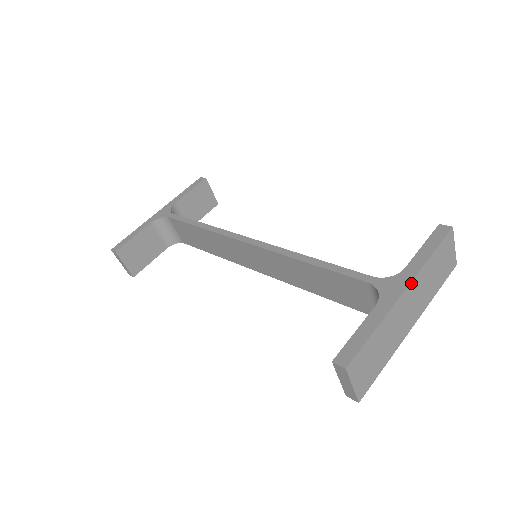
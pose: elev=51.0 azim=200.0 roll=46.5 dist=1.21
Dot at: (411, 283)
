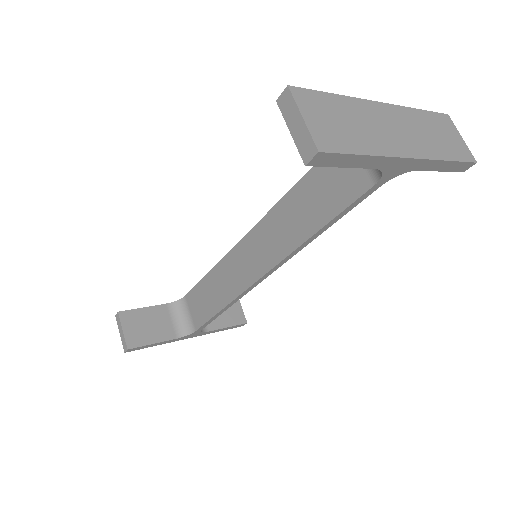
Dot at: (391, 106)
